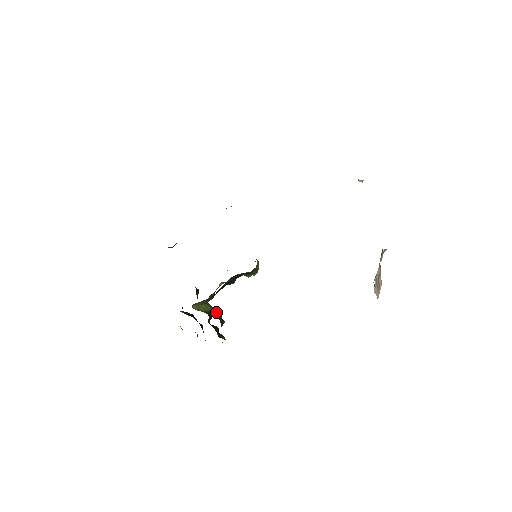
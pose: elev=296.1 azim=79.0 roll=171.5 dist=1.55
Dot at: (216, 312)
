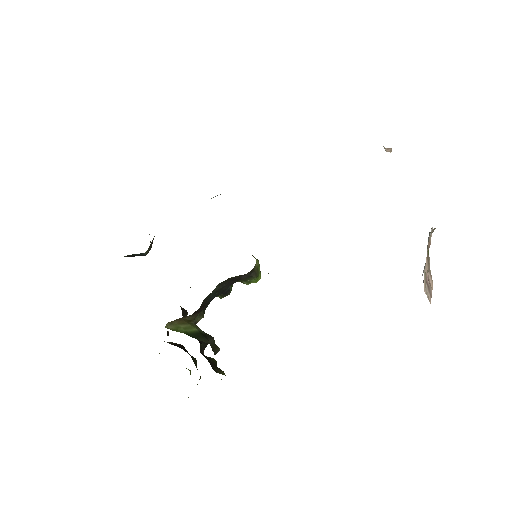
Dot at: (205, 335)
